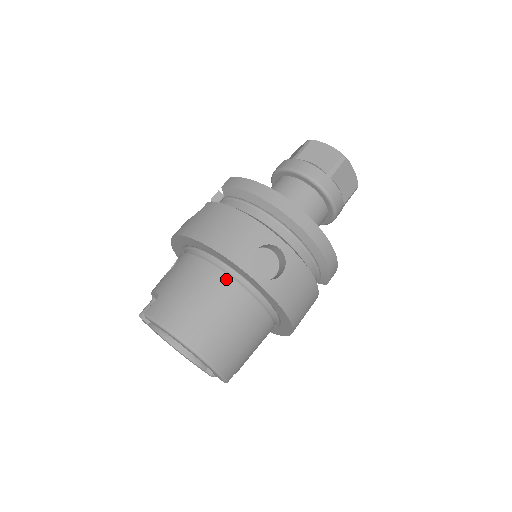
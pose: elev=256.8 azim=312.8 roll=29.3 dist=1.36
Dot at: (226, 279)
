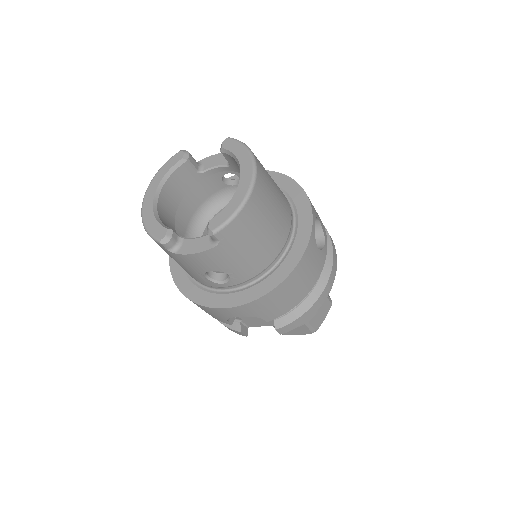
Dot at: (288, 203)
